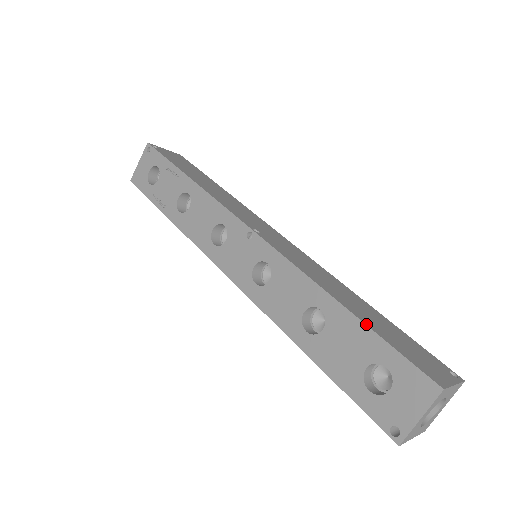
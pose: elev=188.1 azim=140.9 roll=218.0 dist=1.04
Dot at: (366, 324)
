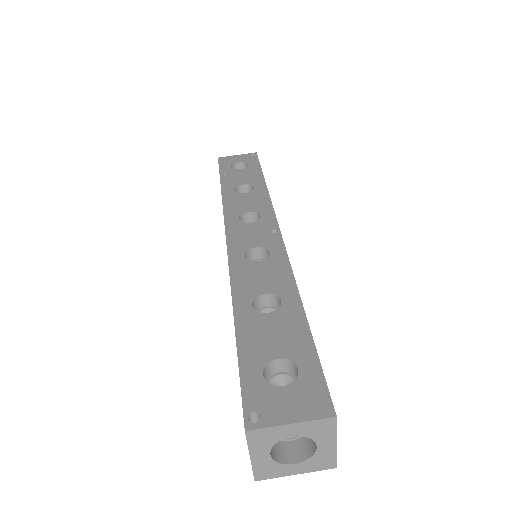
Dot at: (311, 333)
